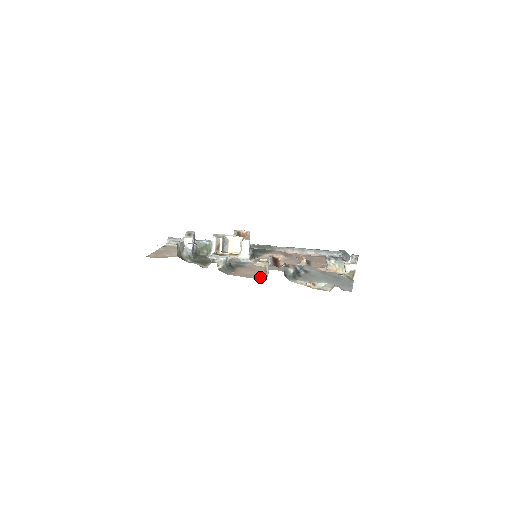
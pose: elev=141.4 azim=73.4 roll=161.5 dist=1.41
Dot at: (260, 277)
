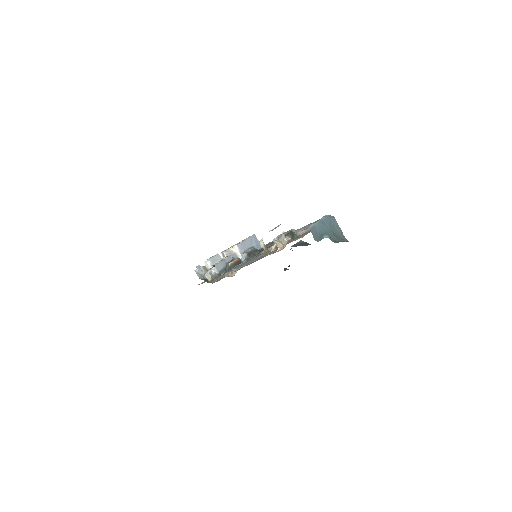
Dot at: occluded
